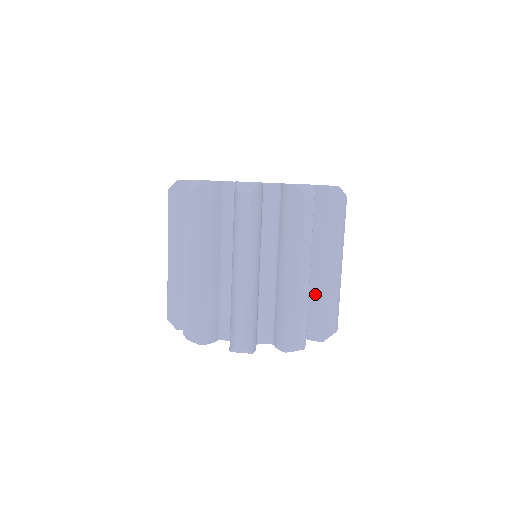
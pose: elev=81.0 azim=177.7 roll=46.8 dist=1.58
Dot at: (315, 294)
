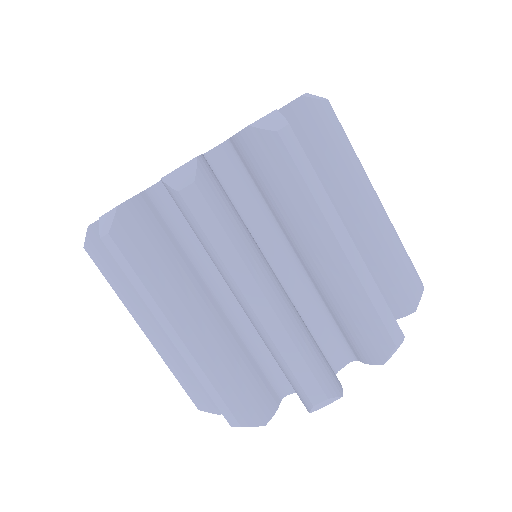
Dot at: occluded
